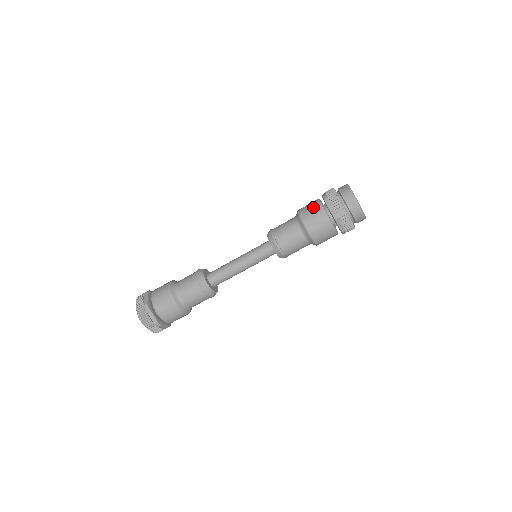
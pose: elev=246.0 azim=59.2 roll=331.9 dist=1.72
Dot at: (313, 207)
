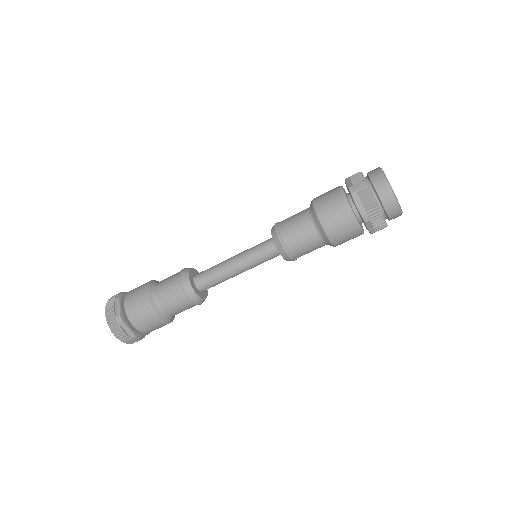
Dot at: (331, 190)
